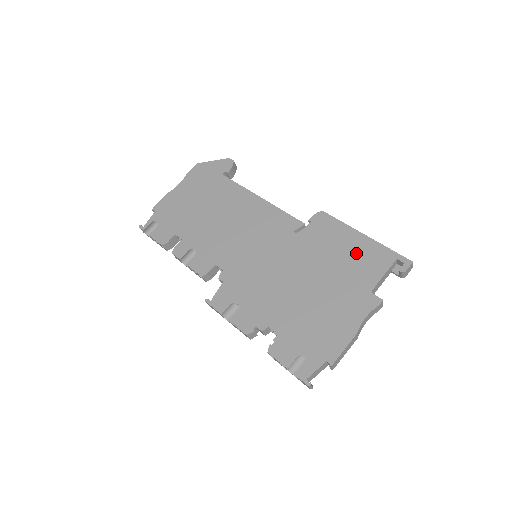
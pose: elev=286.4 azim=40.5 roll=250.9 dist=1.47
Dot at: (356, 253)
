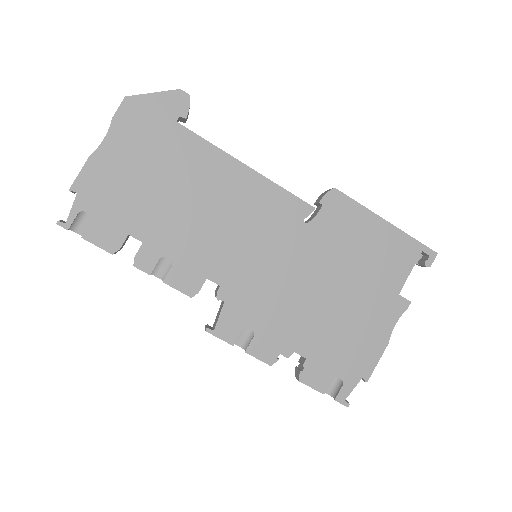
Dot at: (380, 247)
